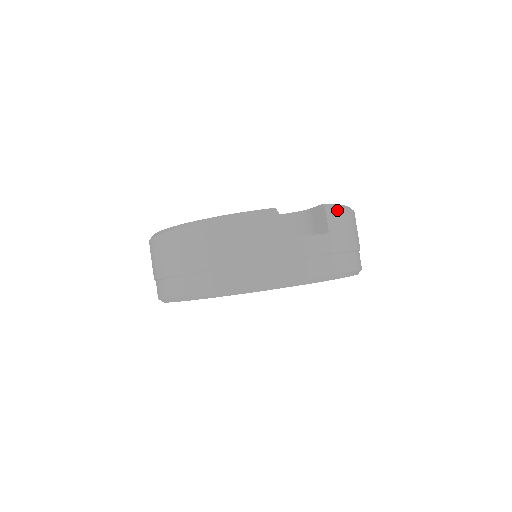
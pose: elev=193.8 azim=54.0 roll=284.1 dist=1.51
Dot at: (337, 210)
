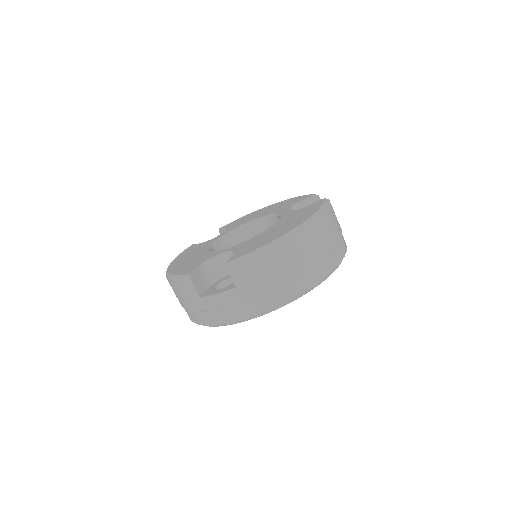
Dot at: (242, 264)
